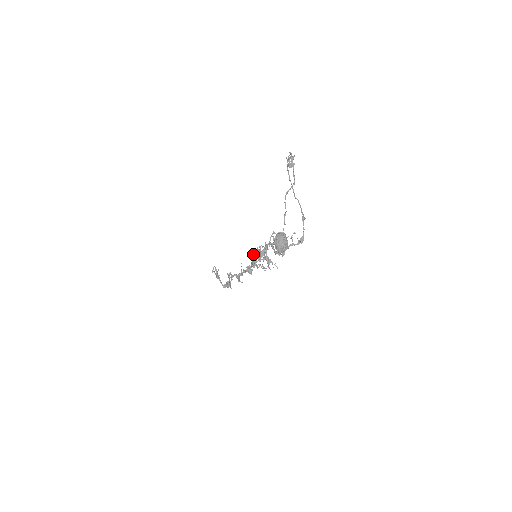
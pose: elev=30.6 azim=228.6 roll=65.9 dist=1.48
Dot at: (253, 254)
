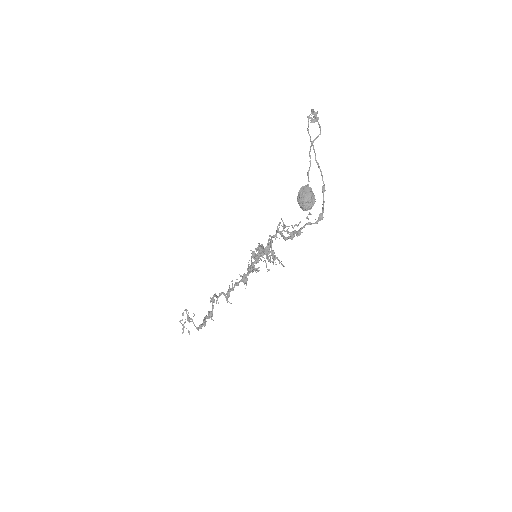
Dot at: (253, 251)
